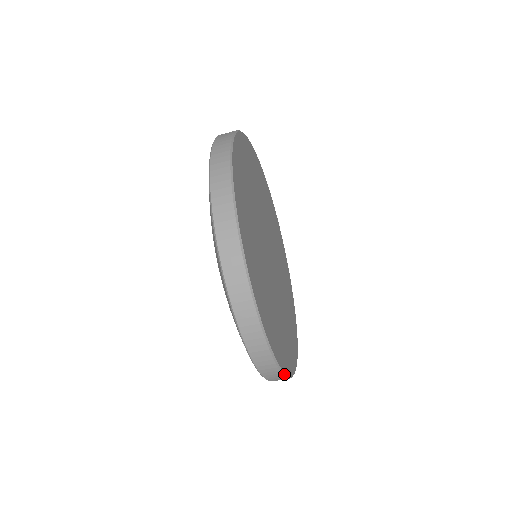
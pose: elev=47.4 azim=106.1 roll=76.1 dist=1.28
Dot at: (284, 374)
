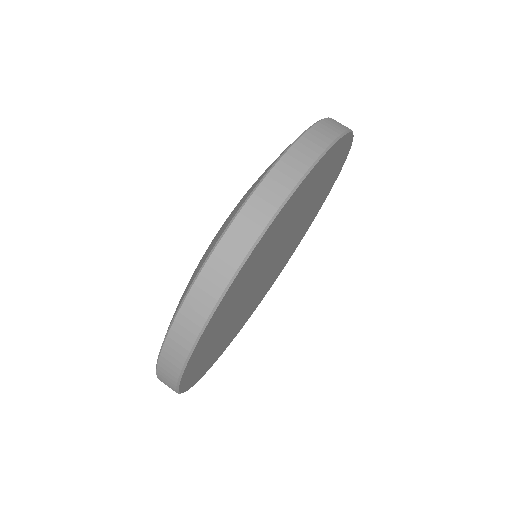
Dot at: (224, 292)
